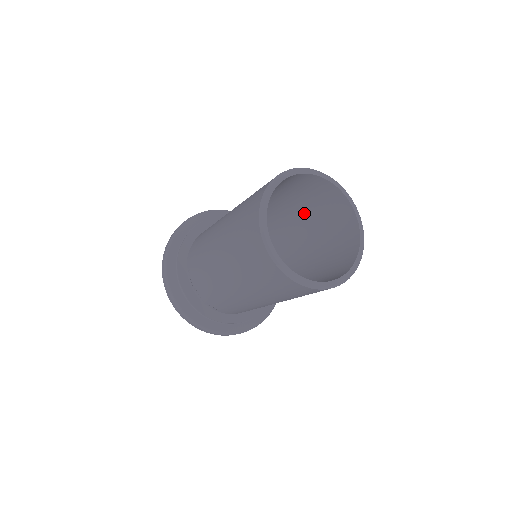
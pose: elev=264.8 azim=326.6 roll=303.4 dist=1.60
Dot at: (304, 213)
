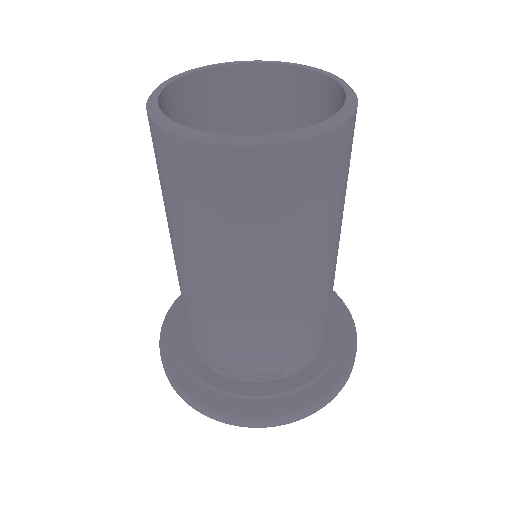
Dot at: occluded
